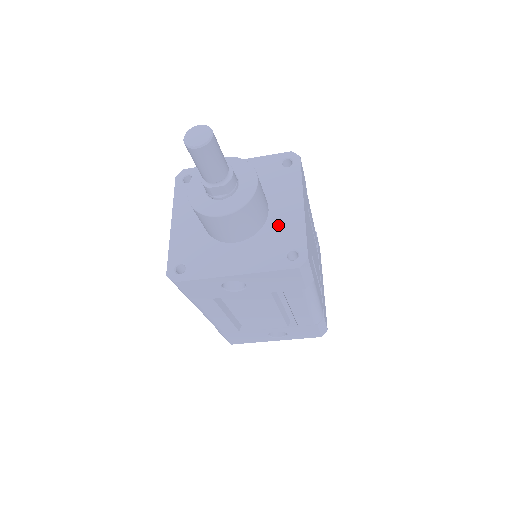
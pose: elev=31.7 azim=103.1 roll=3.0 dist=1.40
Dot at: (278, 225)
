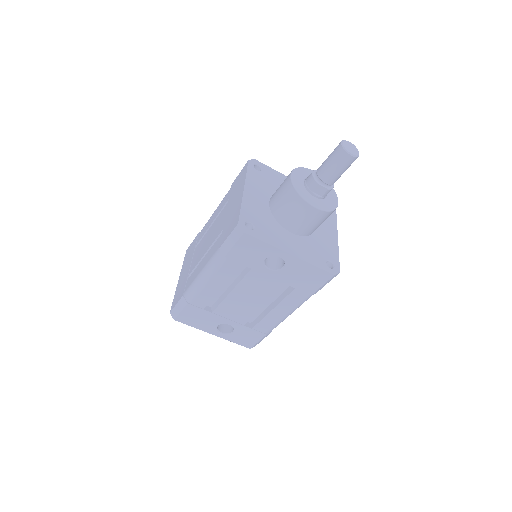
Dot at: (321, 240)
